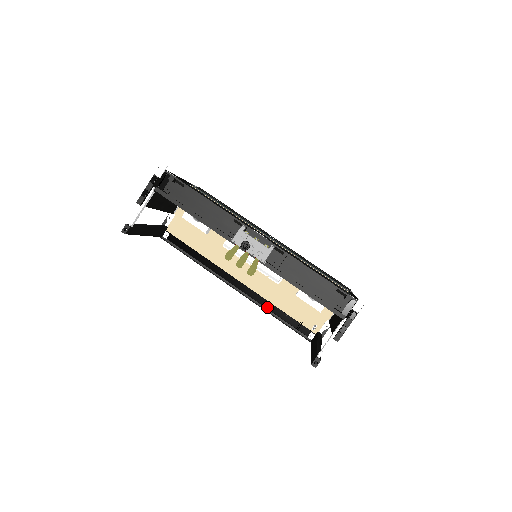
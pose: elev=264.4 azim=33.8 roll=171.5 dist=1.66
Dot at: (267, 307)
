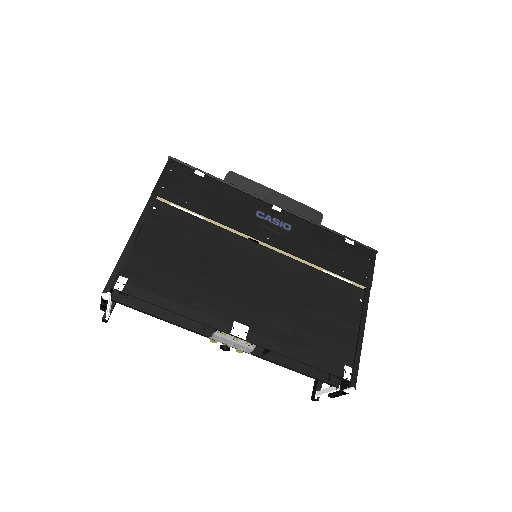
Dot at: occluded
